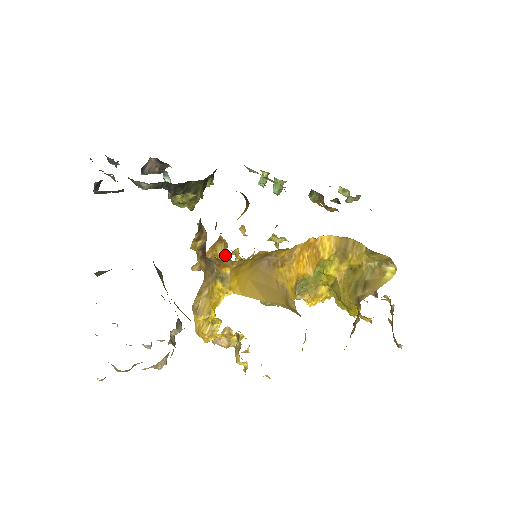
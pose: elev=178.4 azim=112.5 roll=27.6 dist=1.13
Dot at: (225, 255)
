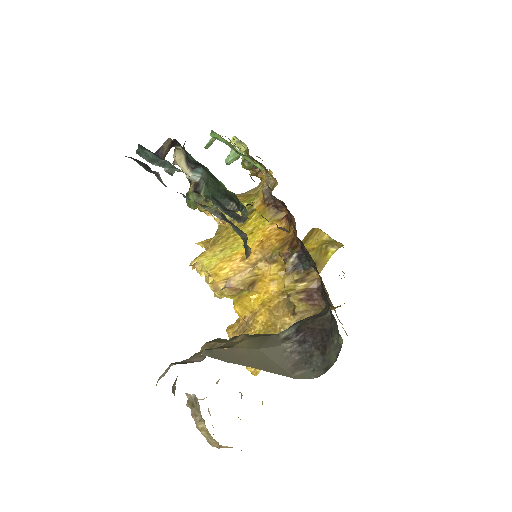
Dot at: occluded
